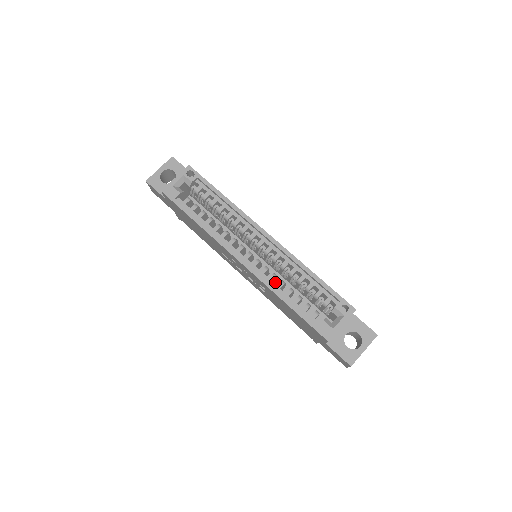
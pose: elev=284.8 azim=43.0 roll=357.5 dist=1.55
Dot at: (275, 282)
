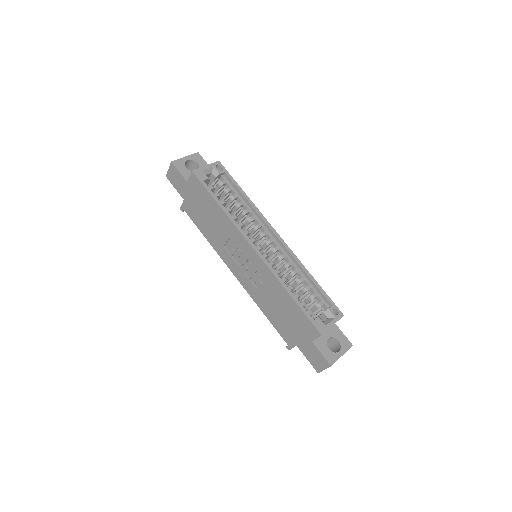
Dot at: occluded
